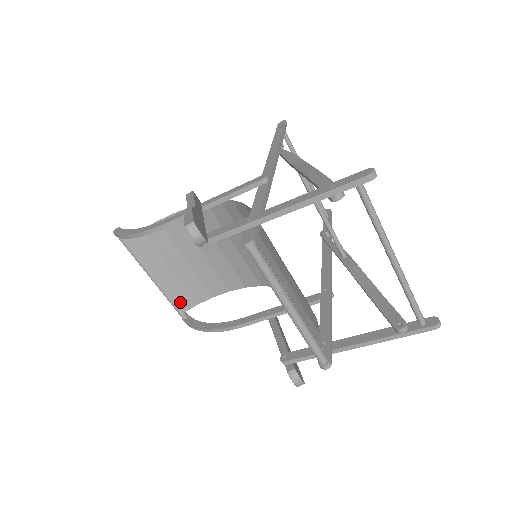
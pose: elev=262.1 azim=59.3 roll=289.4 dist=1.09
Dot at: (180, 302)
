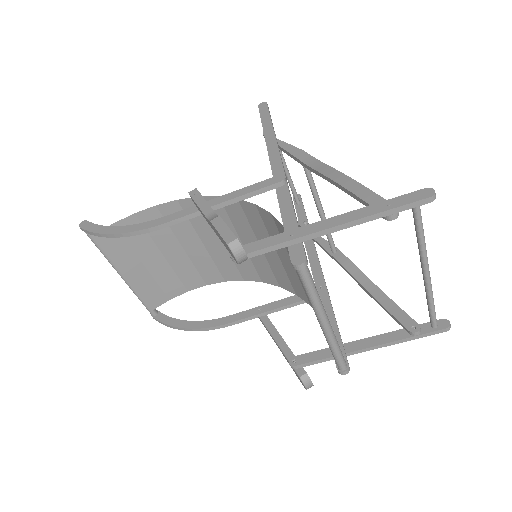
Dot at: (151, 299)
